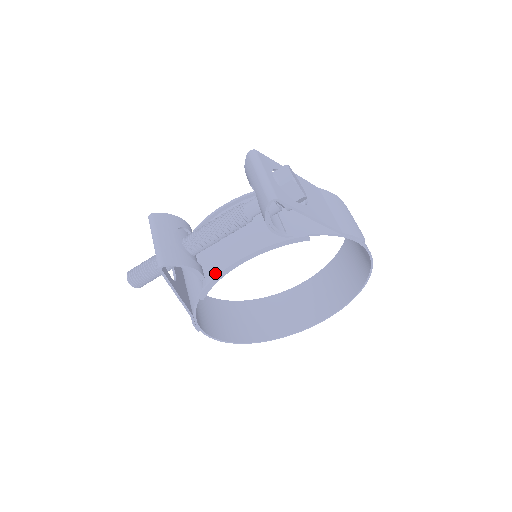
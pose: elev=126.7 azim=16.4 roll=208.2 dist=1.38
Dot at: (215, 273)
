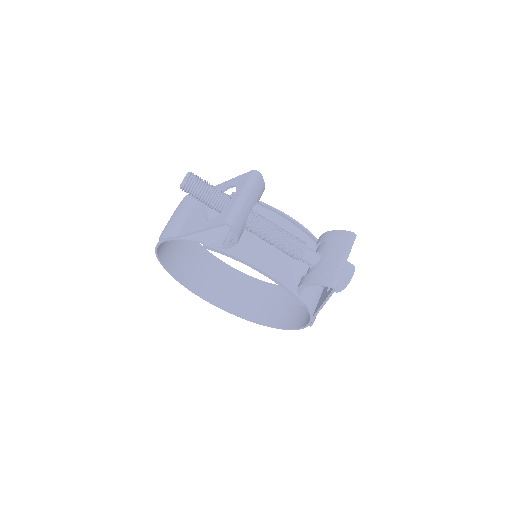
Dot at: (236, 251)
